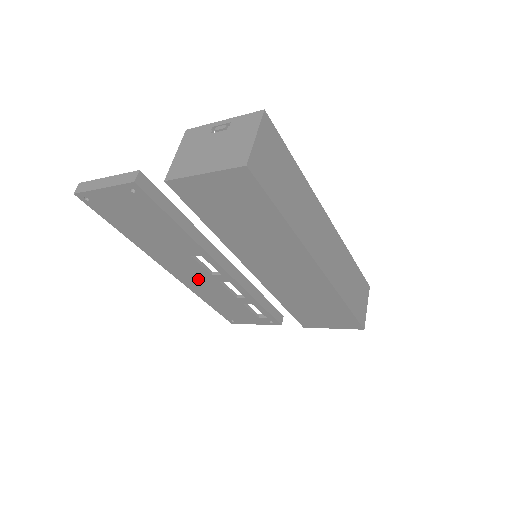
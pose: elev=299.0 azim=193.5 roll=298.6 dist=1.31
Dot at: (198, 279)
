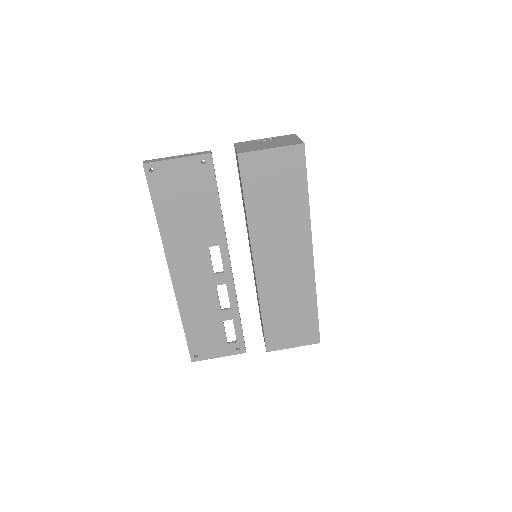
Dot at: (196, 283)
